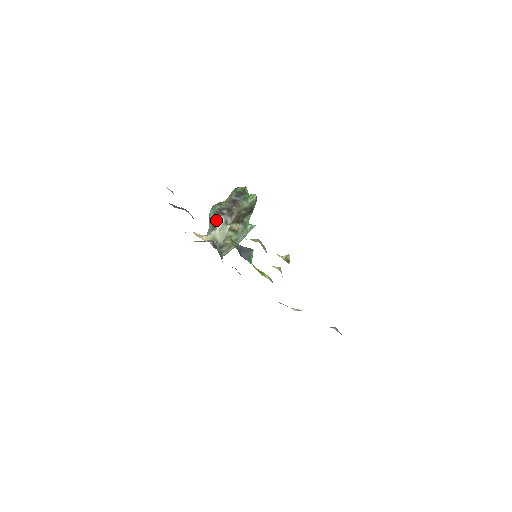
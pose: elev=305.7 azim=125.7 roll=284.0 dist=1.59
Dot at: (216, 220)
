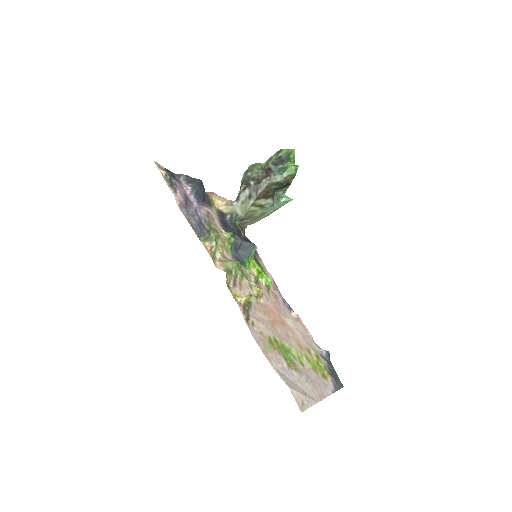
Dot at: (241, 190)
